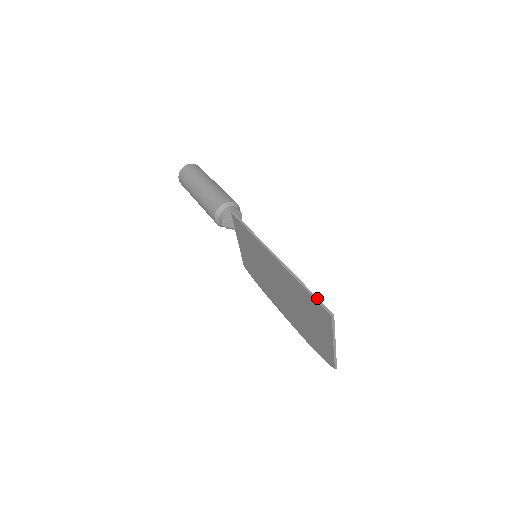
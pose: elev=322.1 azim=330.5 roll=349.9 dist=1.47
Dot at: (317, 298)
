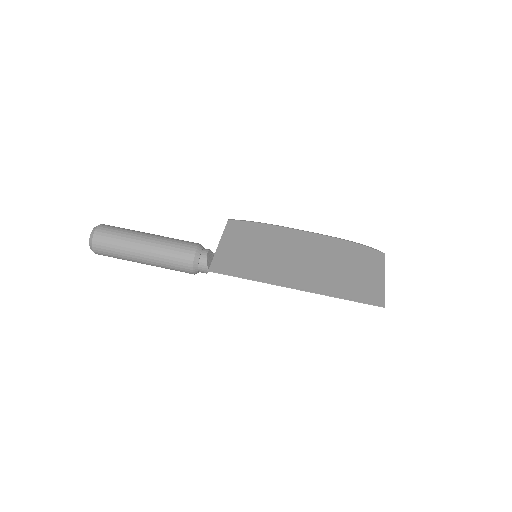
Dot at: (362, 302)
